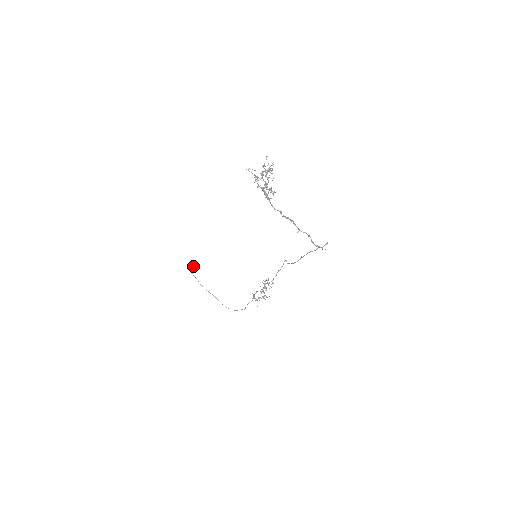
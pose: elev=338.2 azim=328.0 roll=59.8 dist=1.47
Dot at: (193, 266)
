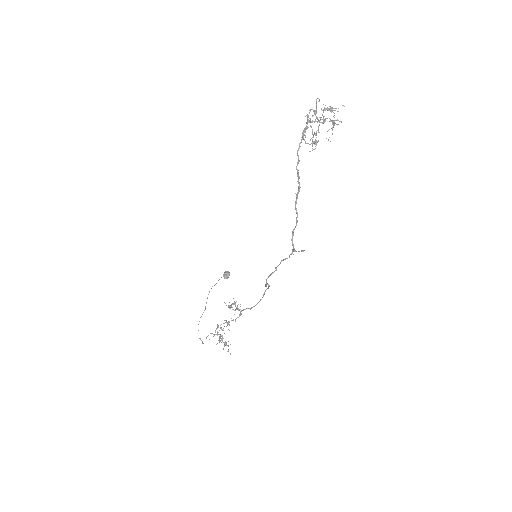
Dot at: occluded
